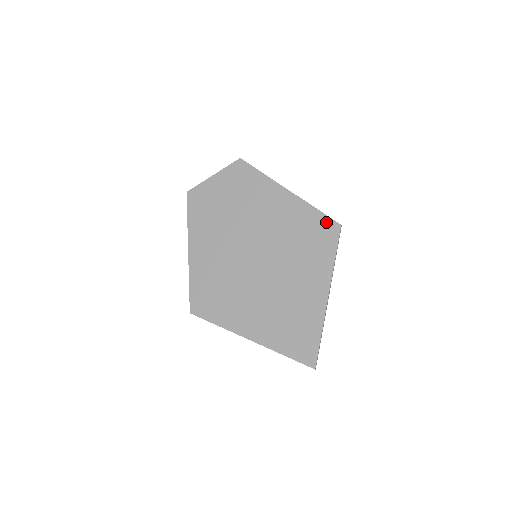
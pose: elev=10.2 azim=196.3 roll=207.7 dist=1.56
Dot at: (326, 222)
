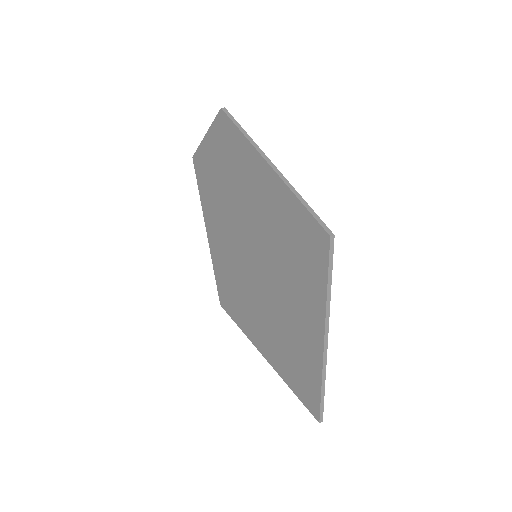
Dot at: (312, 227)
